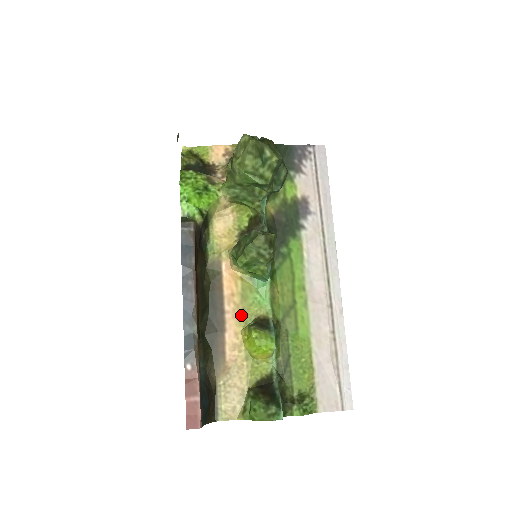
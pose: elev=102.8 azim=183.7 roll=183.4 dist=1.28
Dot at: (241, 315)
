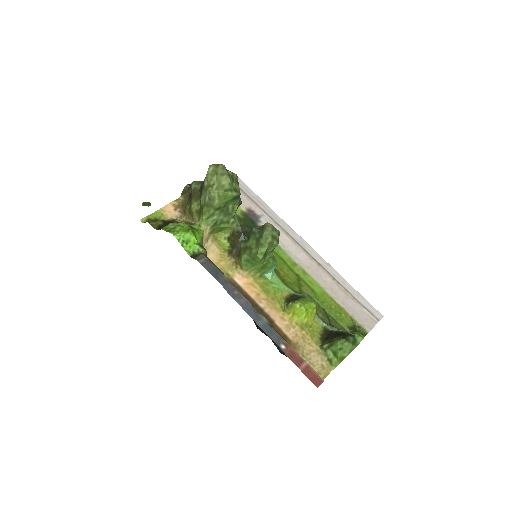
Dot at: (274, 304)
